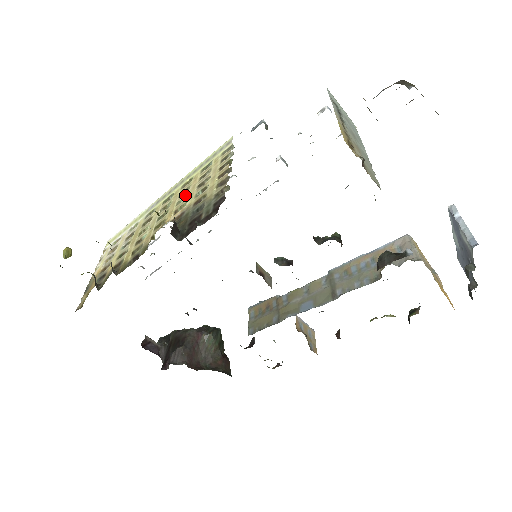
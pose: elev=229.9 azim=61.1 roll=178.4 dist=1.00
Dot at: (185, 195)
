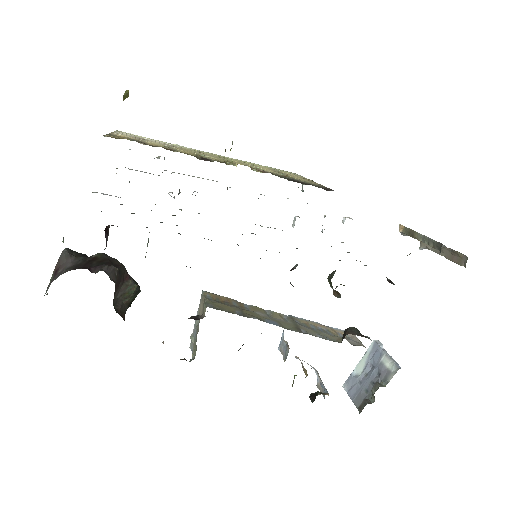
Dot at: (257, 166)
